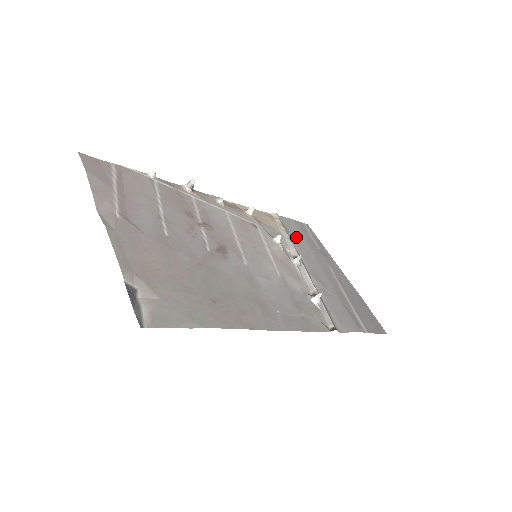
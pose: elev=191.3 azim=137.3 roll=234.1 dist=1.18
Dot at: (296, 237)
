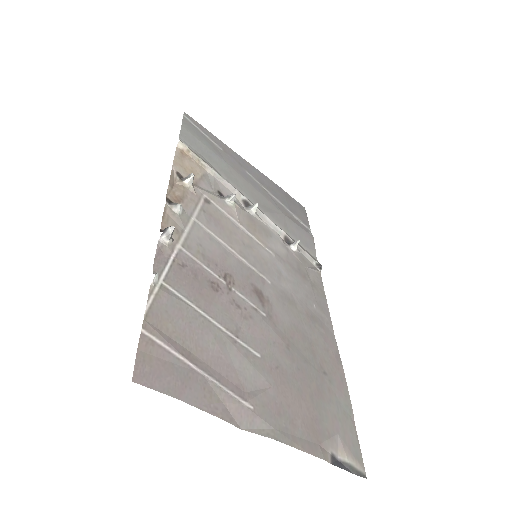
Dot at: (212, 160)
